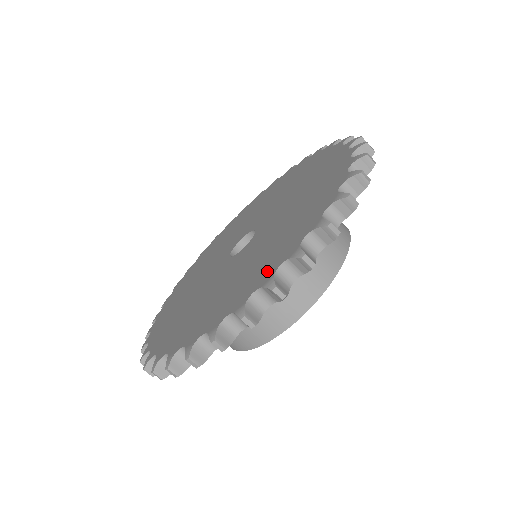
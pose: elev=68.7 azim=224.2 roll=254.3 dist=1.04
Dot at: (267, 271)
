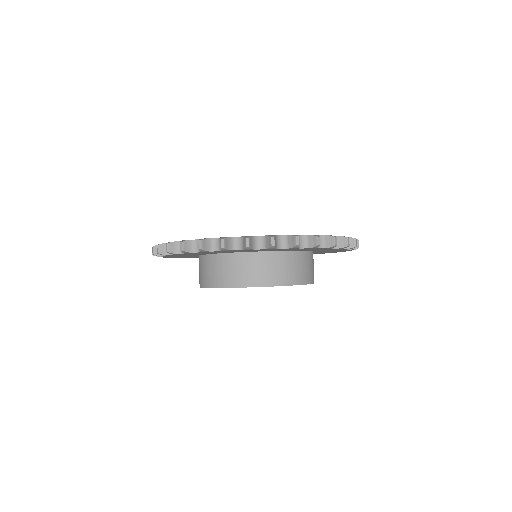
Dot at: occluded
